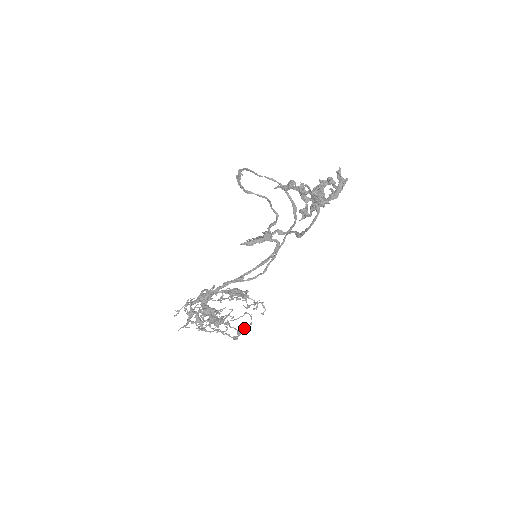
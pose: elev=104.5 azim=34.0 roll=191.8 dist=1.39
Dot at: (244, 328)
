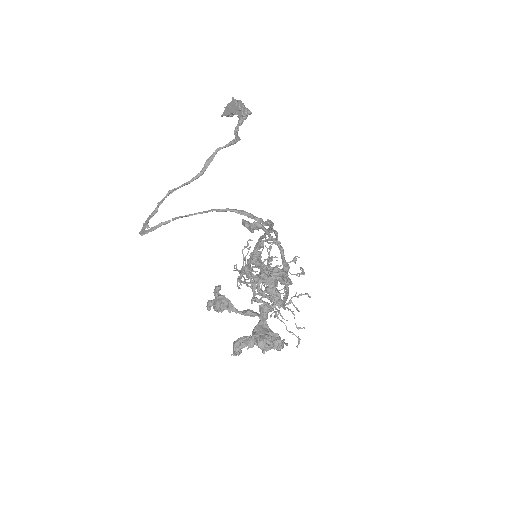
Dot at: occluded
